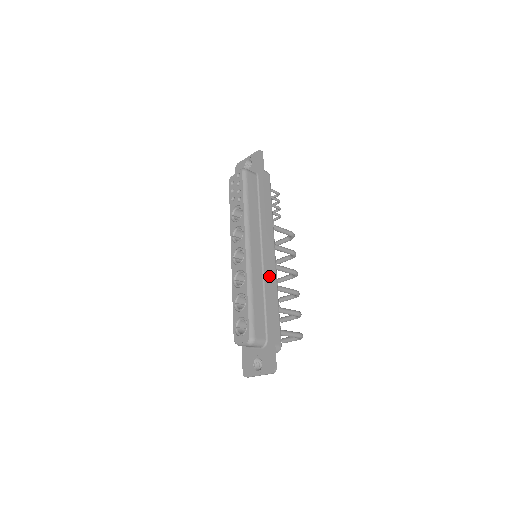
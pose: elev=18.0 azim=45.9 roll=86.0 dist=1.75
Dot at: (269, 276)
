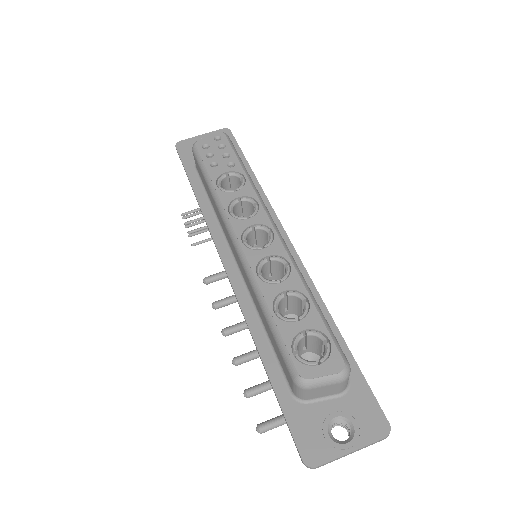
Dot at: (309, 276)
